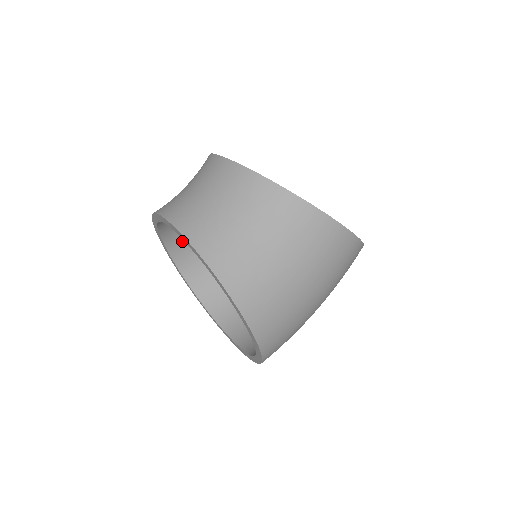
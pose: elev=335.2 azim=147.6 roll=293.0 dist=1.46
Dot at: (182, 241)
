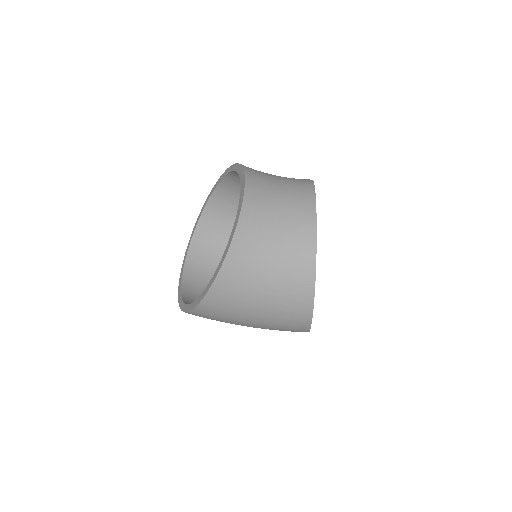
Dot at: (235, 187)
